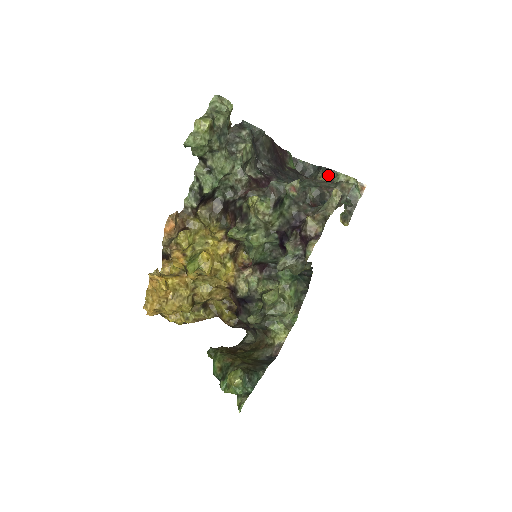
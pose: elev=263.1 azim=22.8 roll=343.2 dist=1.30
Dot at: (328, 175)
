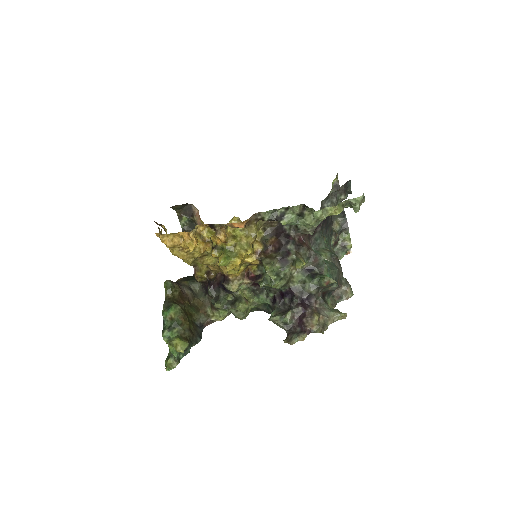
Dot at: (343, 227)
